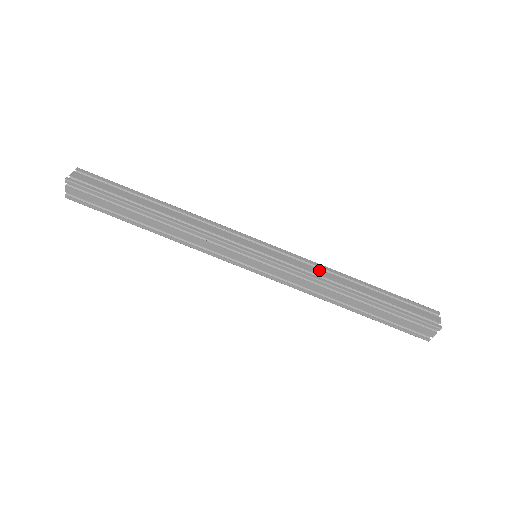
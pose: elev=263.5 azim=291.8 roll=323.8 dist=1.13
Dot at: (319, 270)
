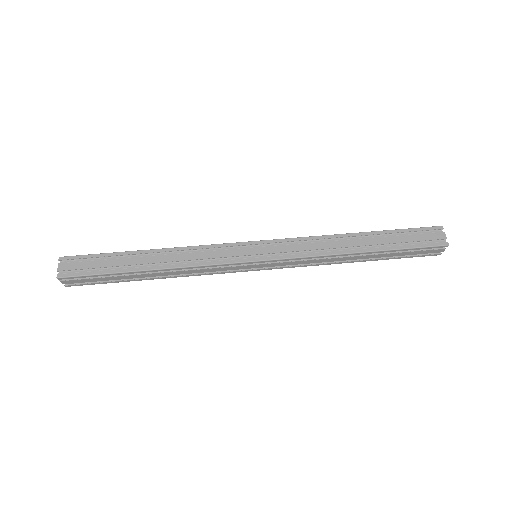
Dot at: (318, 244)
